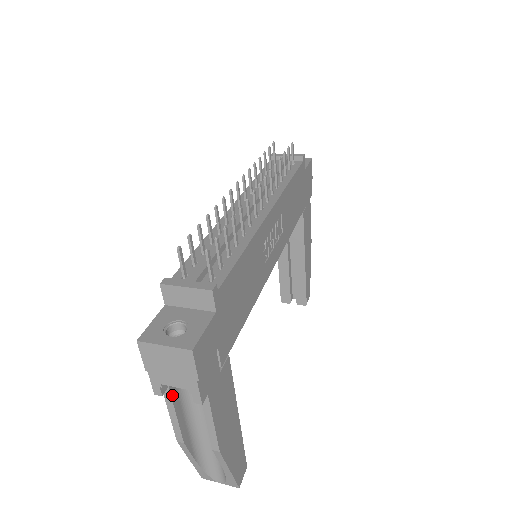
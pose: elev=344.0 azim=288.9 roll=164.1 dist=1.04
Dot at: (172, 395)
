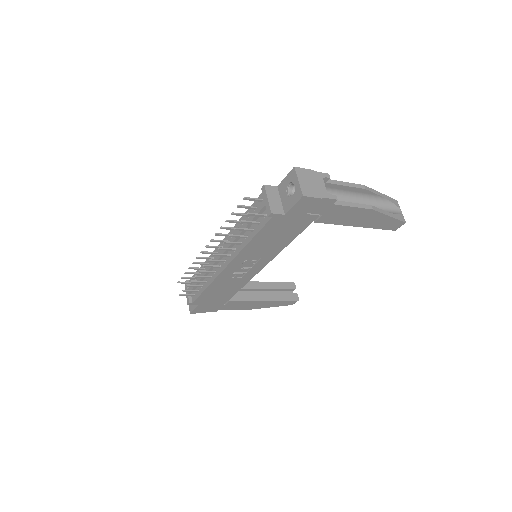
Dot at: occluded
